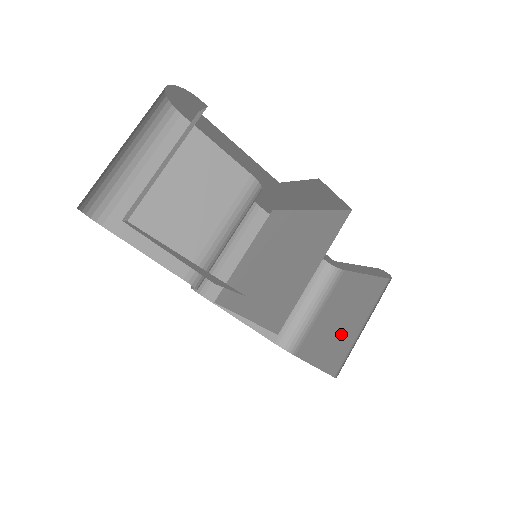
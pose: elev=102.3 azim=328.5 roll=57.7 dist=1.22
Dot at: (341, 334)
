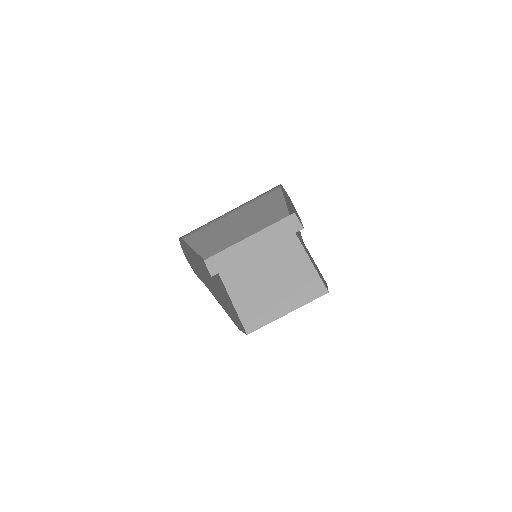
Dot at: occluded
